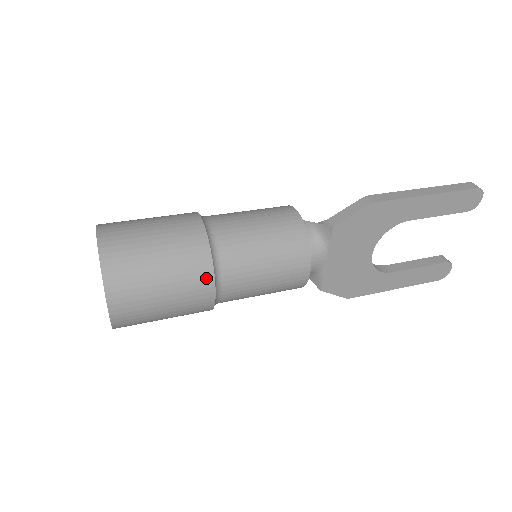
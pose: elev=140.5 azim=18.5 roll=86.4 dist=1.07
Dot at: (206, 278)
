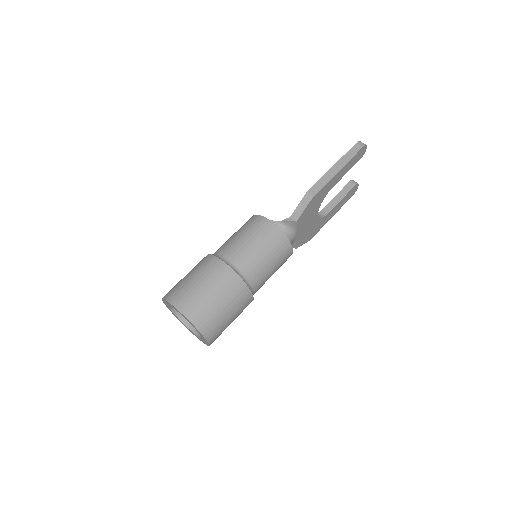
Dot at: (247, 295)
